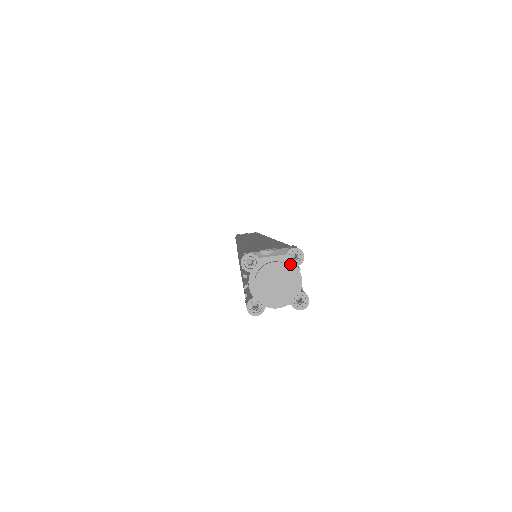
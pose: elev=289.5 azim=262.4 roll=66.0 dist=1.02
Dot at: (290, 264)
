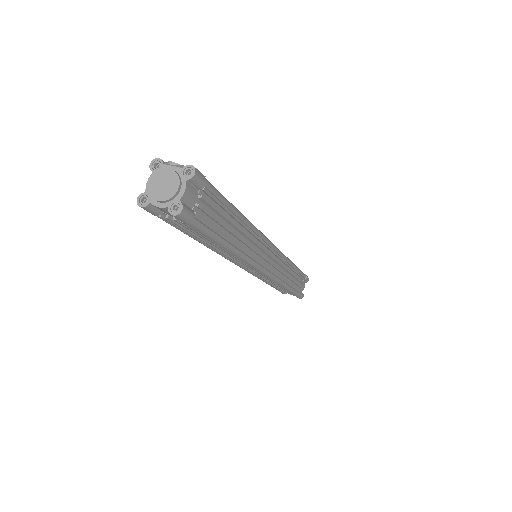
Dot at: (182, 176)
